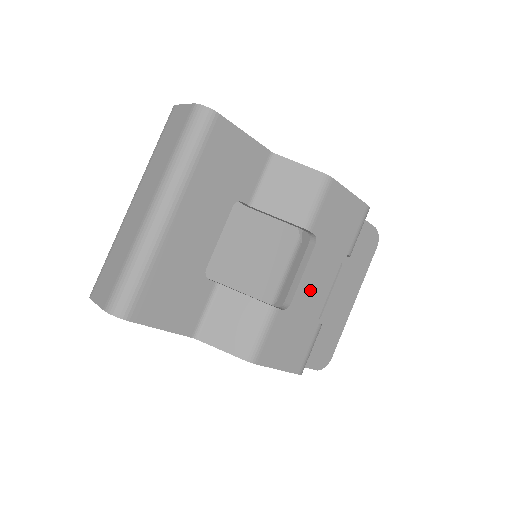
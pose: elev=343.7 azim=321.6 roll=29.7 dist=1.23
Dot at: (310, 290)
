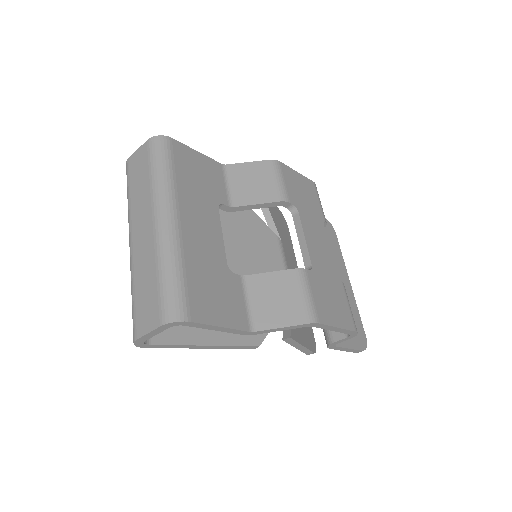
Dot at: (318, 252)
